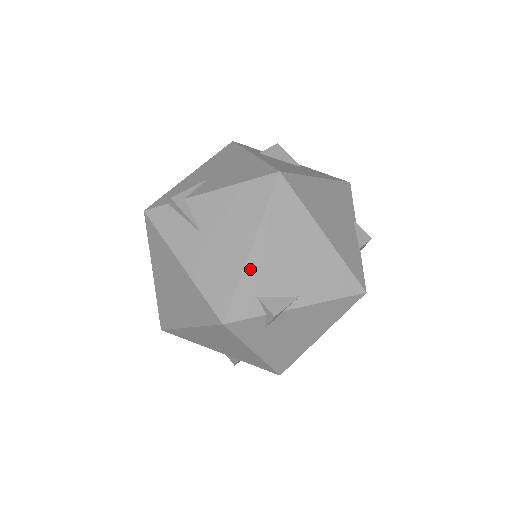
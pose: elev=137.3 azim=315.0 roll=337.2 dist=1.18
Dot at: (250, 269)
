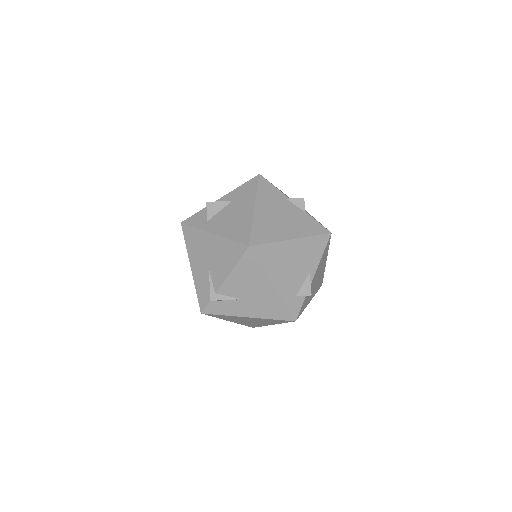
Dot at: (282, 293)
